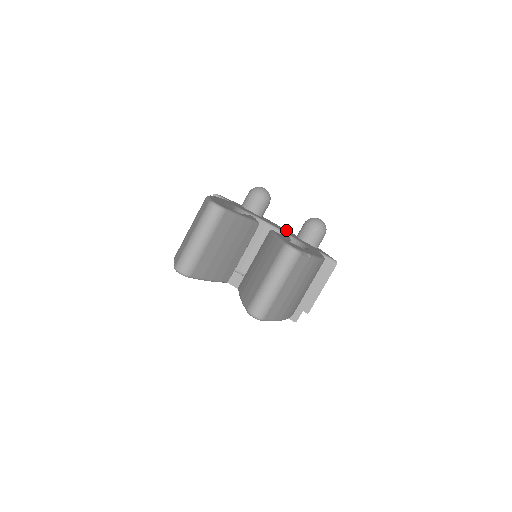
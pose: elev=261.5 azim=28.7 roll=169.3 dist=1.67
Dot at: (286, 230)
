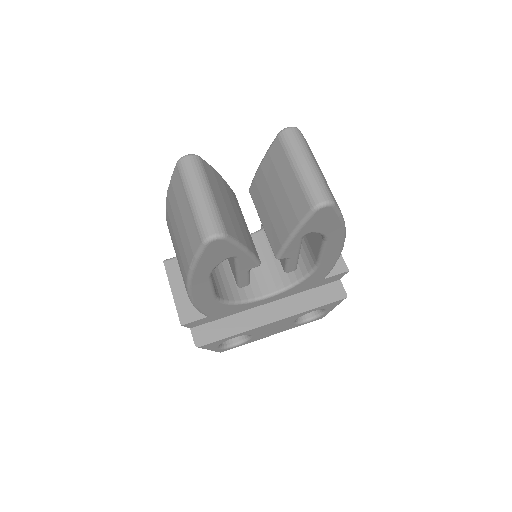
Dot at: occluded
